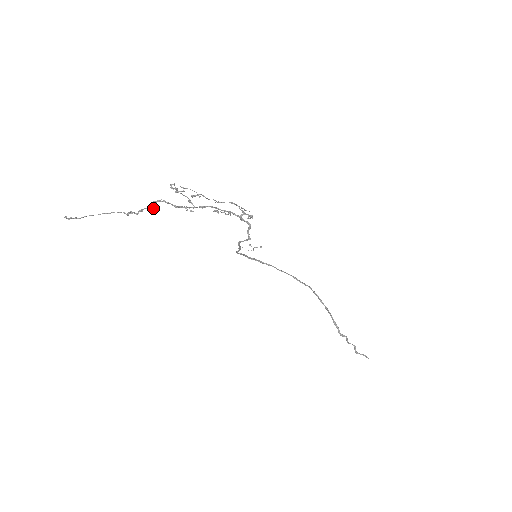
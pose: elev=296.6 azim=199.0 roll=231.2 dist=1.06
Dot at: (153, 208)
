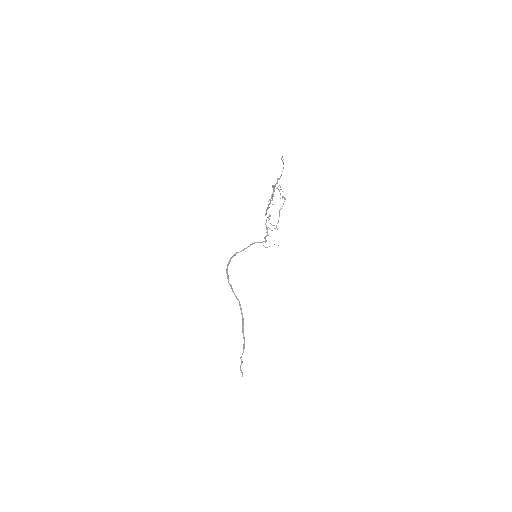
Dot at: occluded
